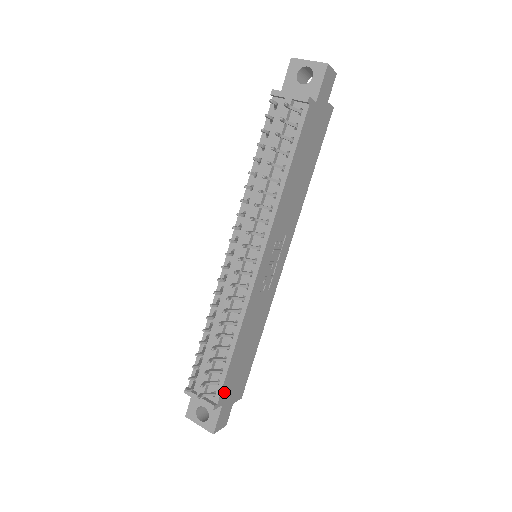
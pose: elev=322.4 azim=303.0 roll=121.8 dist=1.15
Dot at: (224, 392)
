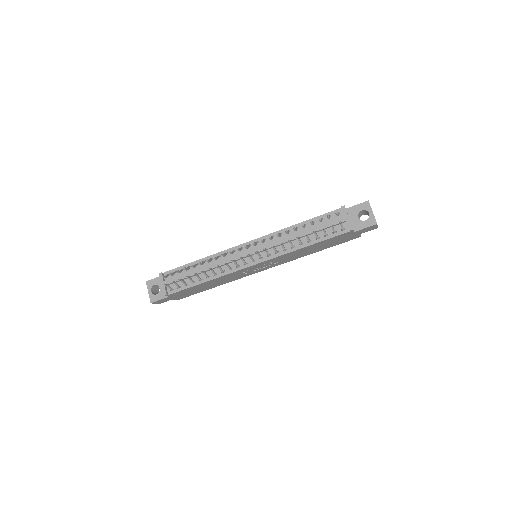
Dot at: (176, 293)
